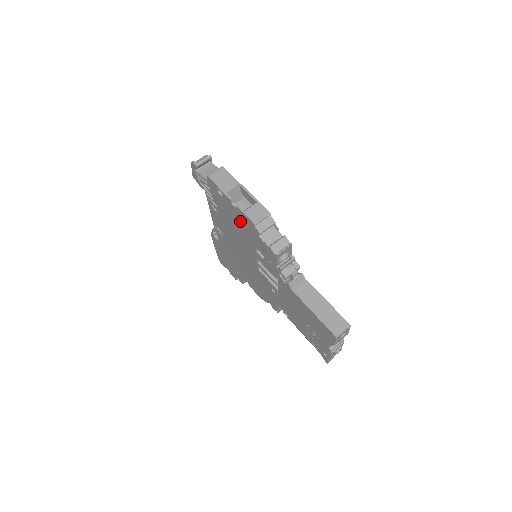
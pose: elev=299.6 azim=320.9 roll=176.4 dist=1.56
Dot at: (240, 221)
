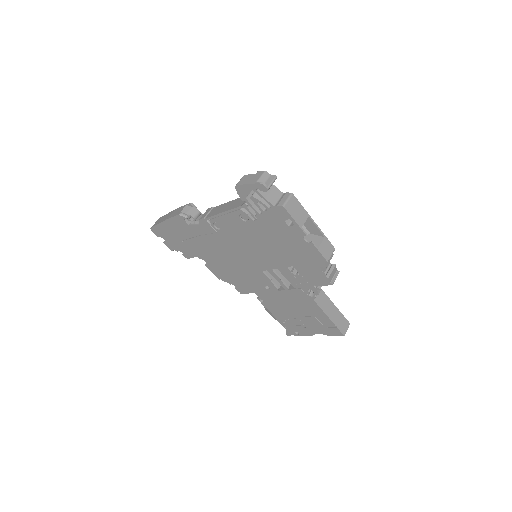
Dot at: (296, 248)
